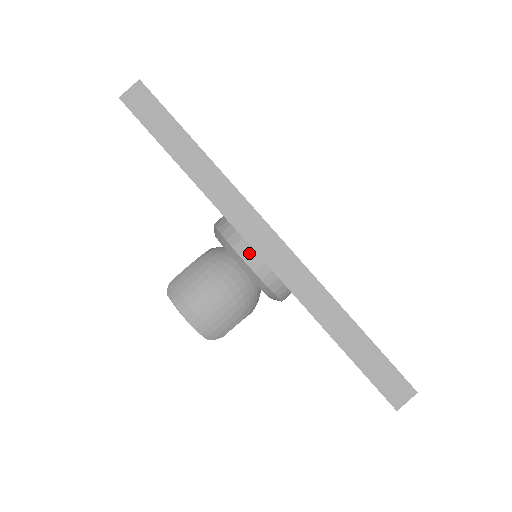
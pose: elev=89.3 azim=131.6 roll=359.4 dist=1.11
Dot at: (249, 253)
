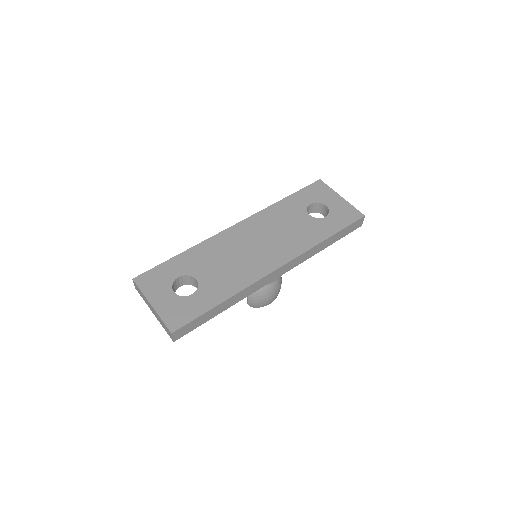
Dot at: (273, 280)
